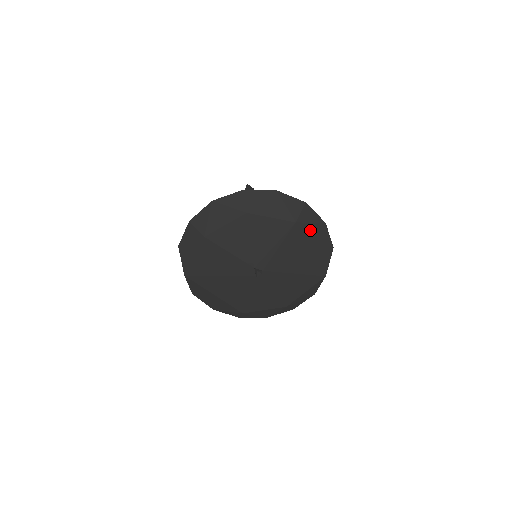
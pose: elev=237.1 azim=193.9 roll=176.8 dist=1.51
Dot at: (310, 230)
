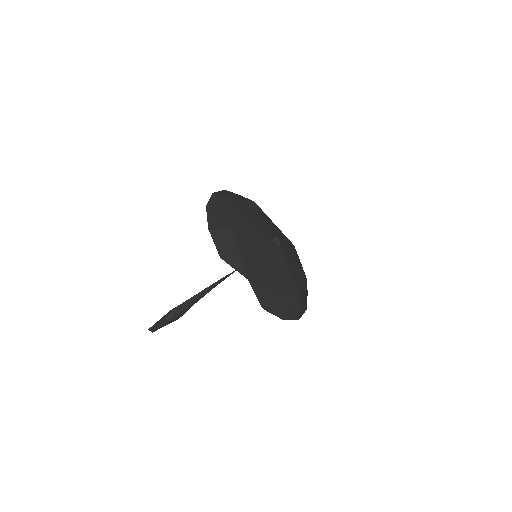
Dot at: occluded
